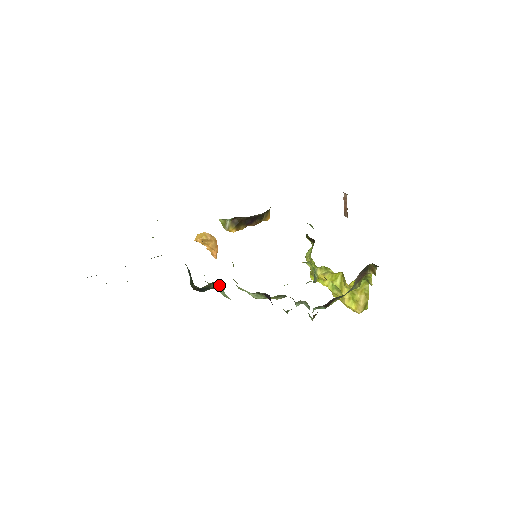
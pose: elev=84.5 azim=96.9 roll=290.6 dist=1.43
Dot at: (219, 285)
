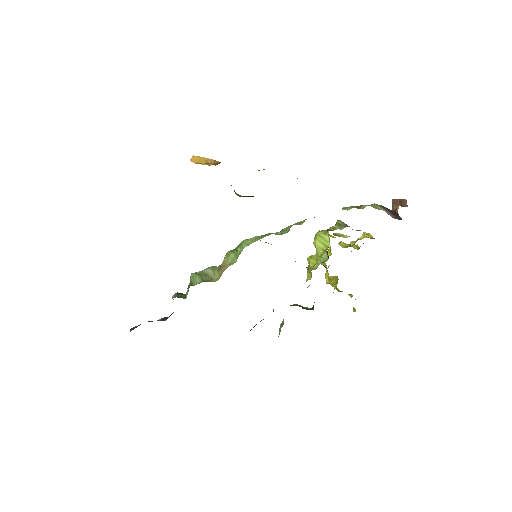
Dot at: occluded
